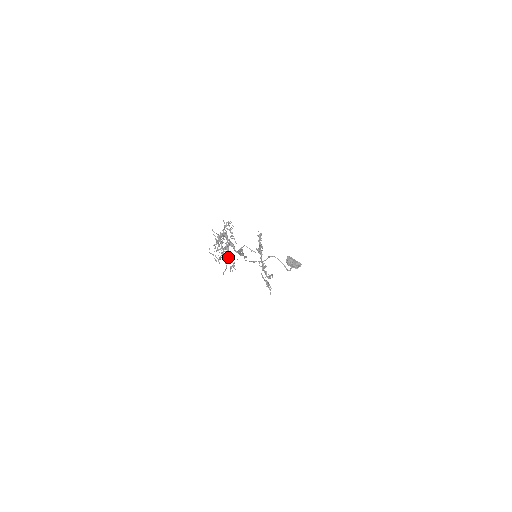
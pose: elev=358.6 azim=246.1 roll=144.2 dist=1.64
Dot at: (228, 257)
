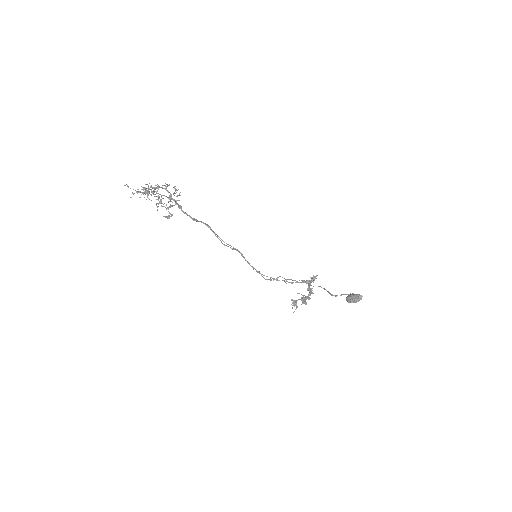
Dot at: (147, 193)
